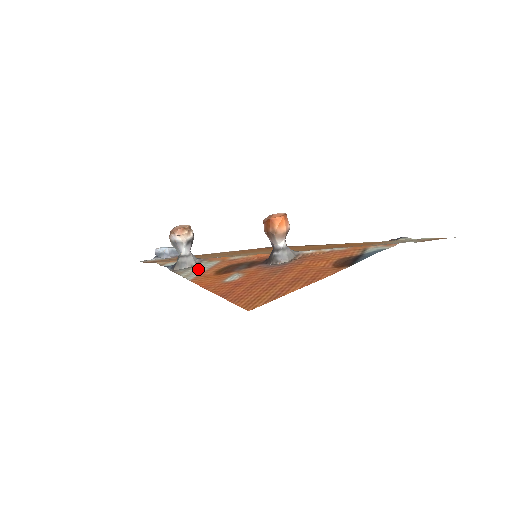
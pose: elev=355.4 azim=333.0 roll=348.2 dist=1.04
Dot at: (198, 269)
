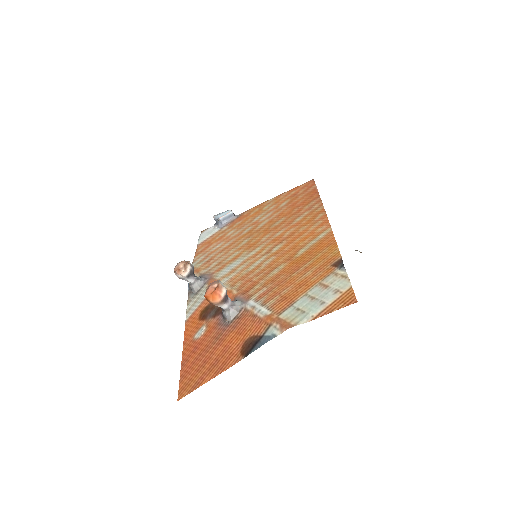
Dot at: (197, 300)
